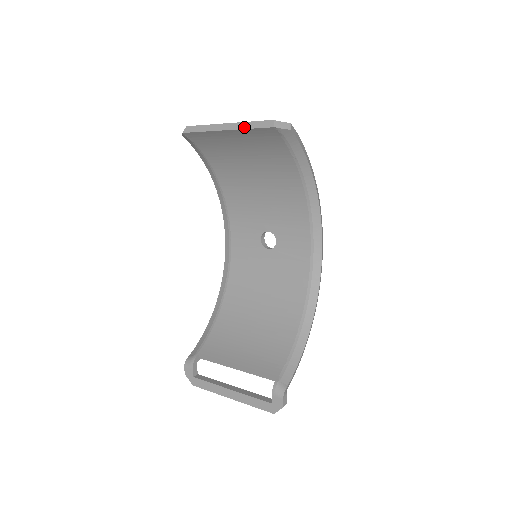
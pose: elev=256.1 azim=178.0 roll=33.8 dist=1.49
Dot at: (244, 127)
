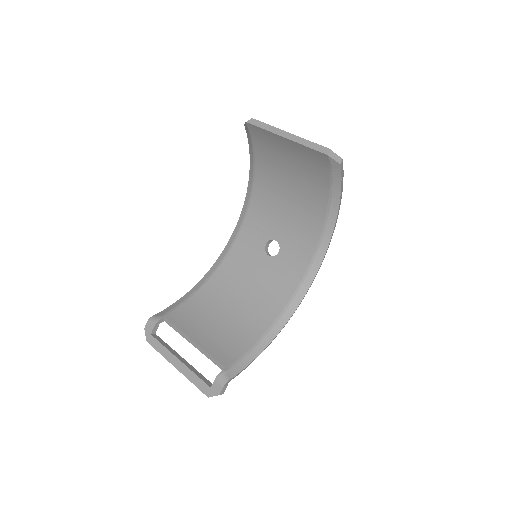
Dot at: (302, 143)
